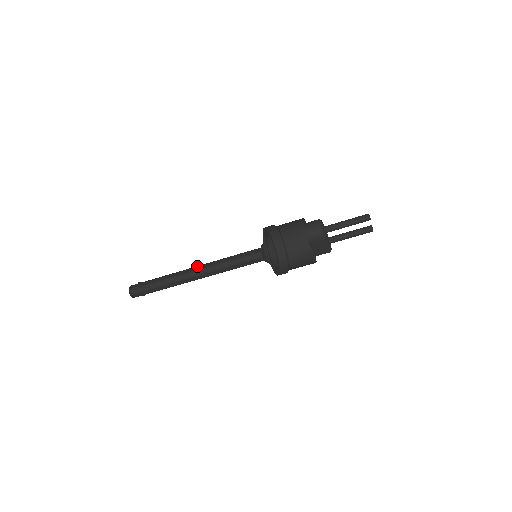
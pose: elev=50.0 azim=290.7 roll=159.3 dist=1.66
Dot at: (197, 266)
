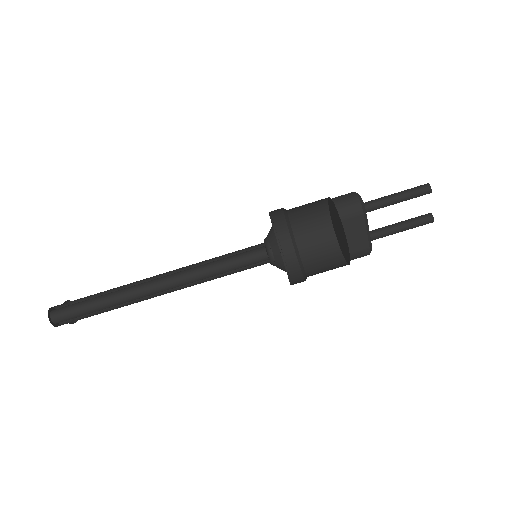
Dot at: (163, 276)
